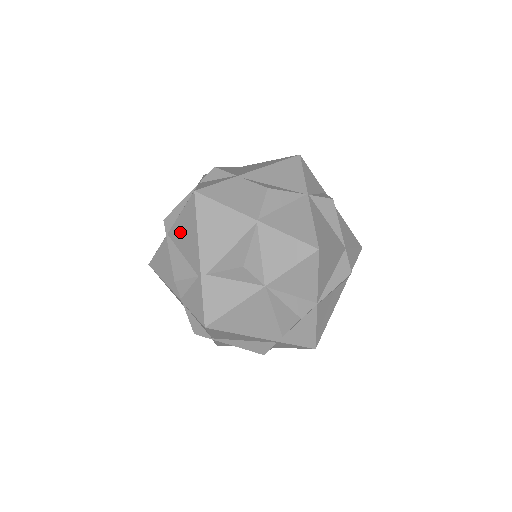
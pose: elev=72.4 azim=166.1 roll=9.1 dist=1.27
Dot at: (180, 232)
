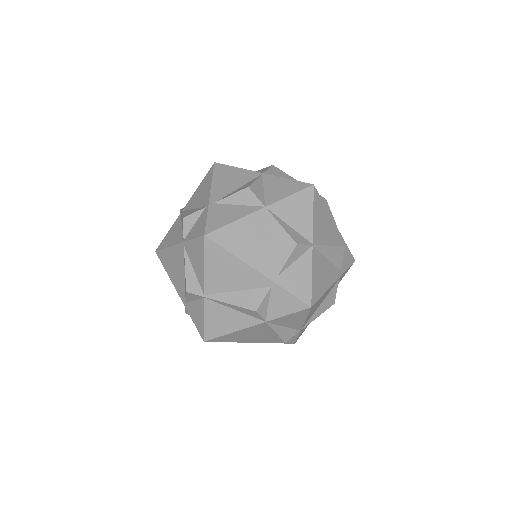
Dot at: (195, 197)
